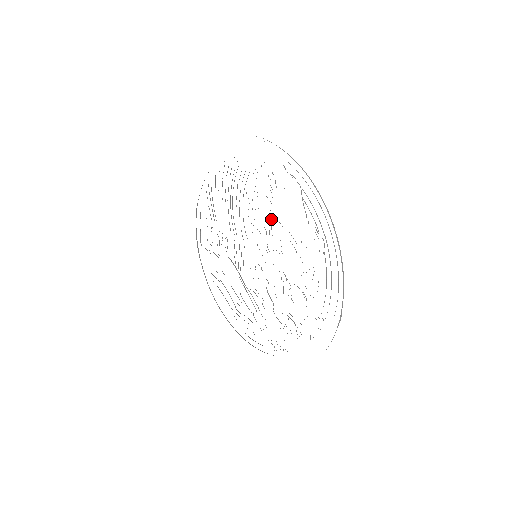
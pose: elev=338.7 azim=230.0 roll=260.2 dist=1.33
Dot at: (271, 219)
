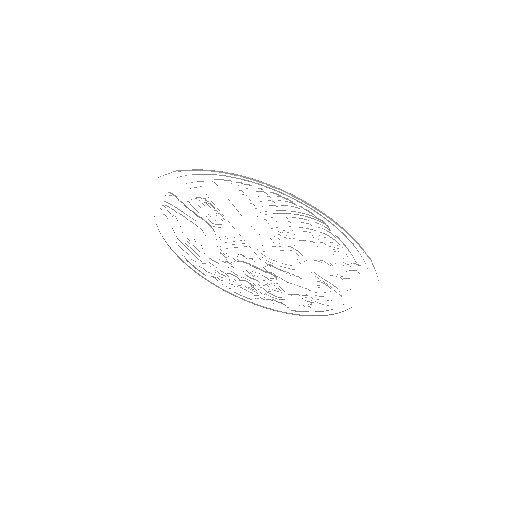
Dot at: occluded
